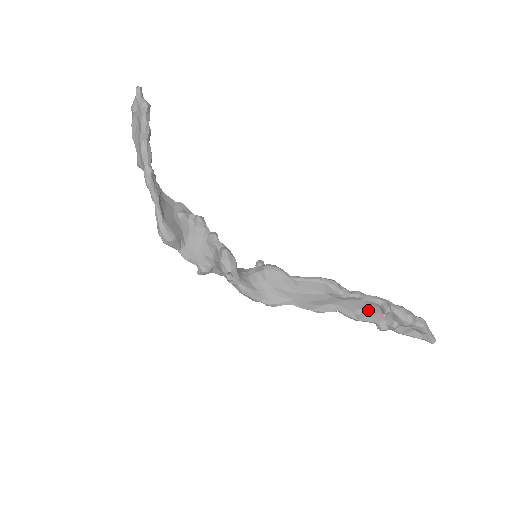
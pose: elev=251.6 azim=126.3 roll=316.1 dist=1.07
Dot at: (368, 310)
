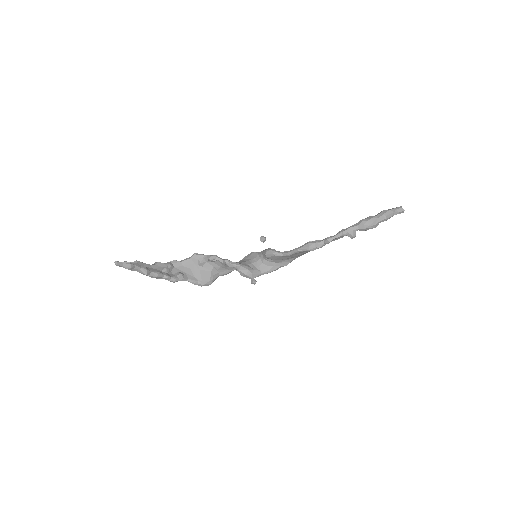
Dot at: occluded
